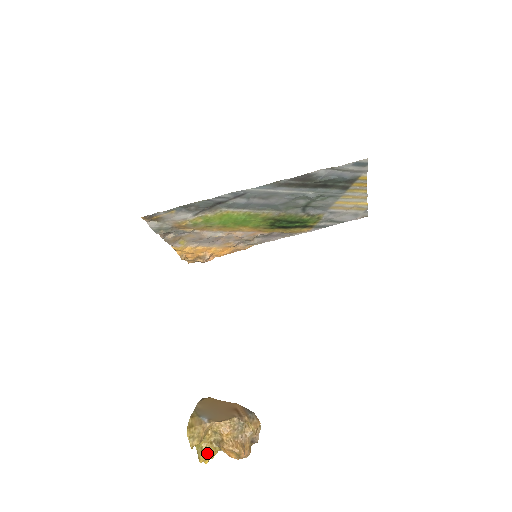
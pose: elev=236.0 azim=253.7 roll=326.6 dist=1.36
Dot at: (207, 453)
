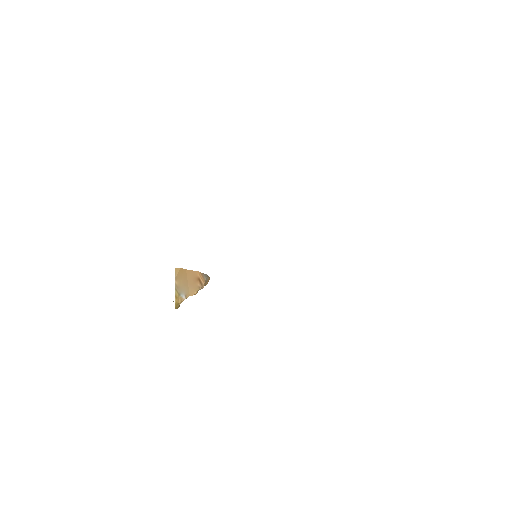
Dot at: occluded
